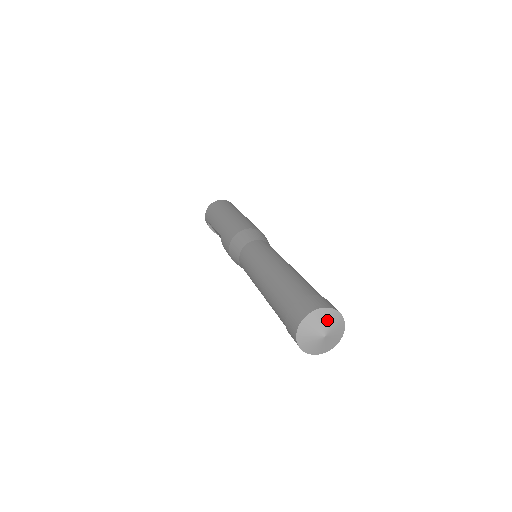
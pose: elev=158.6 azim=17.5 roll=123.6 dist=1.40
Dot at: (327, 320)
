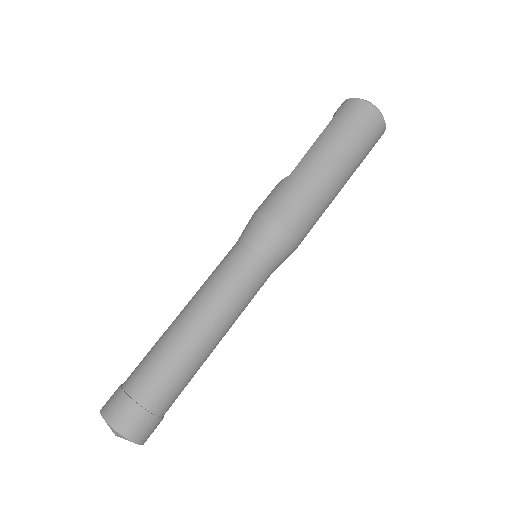
Dot at: (125, 439)
